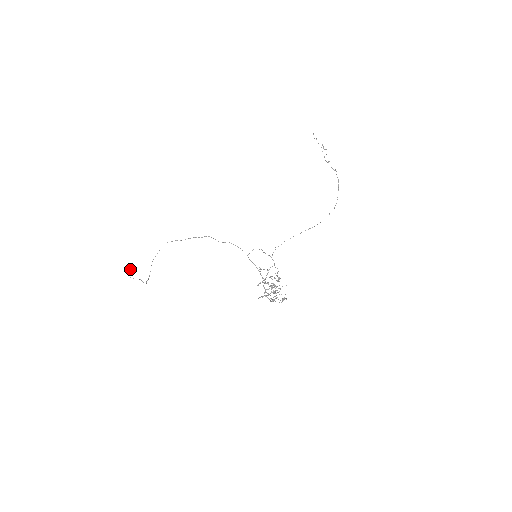
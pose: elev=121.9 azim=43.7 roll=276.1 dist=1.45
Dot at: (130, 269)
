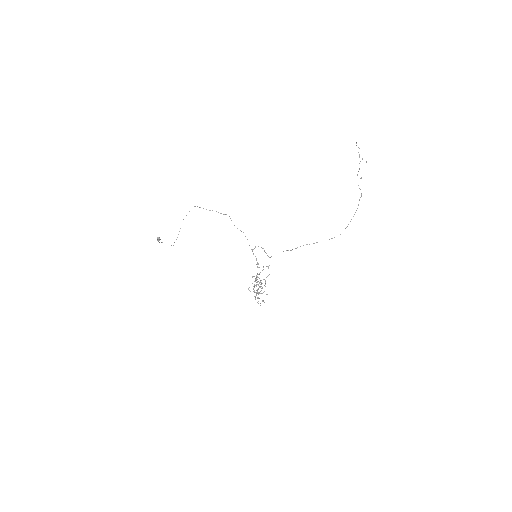
Dot at: (160, 239)
